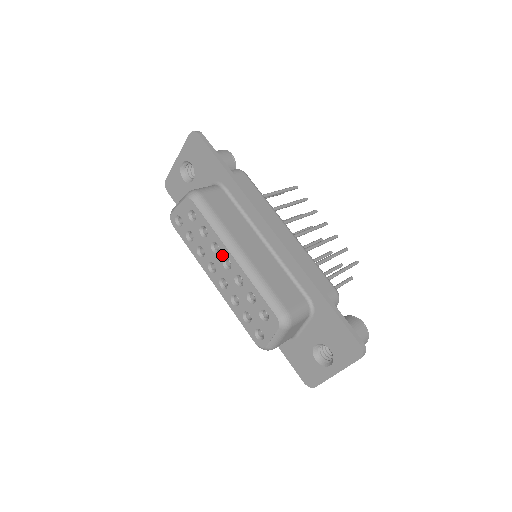
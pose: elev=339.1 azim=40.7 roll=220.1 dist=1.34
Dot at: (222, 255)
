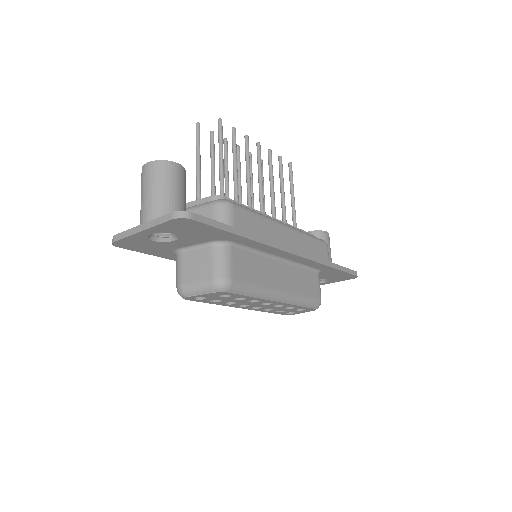
Dot at: (263, 302)
